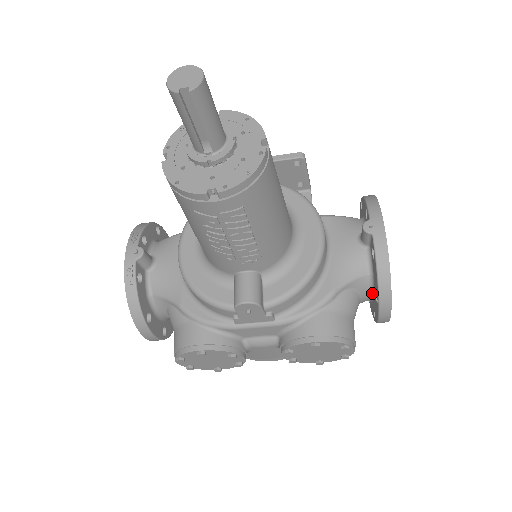
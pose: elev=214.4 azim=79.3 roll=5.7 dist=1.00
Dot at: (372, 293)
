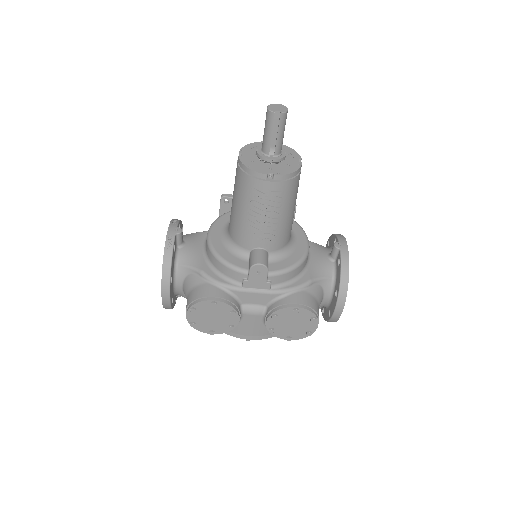
Dot at: (332, 294)
